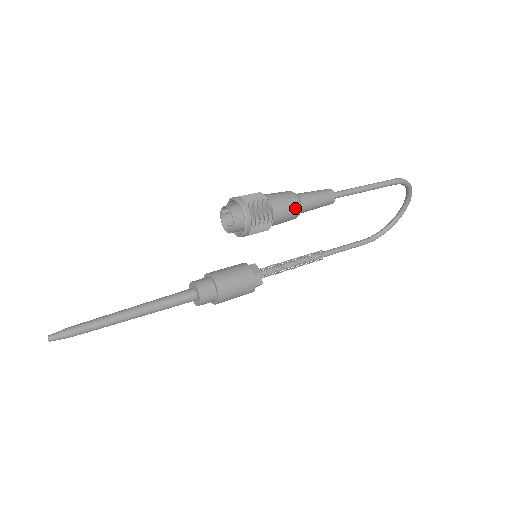
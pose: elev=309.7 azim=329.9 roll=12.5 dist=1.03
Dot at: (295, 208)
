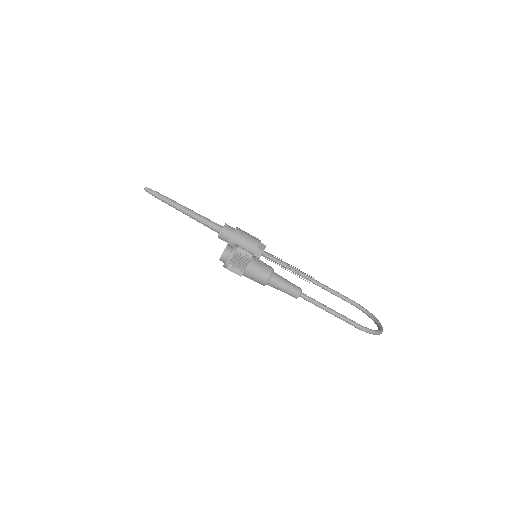
Dot at: (260, 283)
